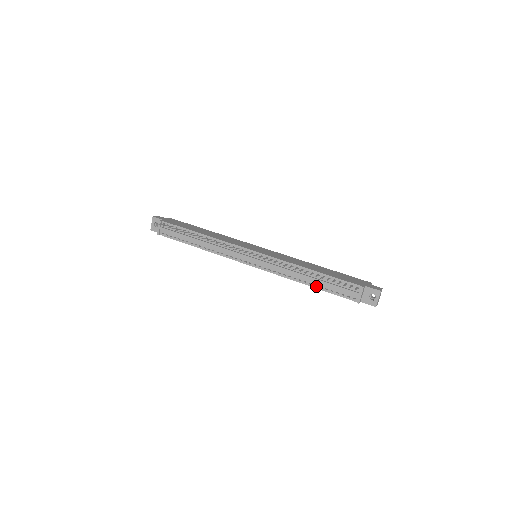
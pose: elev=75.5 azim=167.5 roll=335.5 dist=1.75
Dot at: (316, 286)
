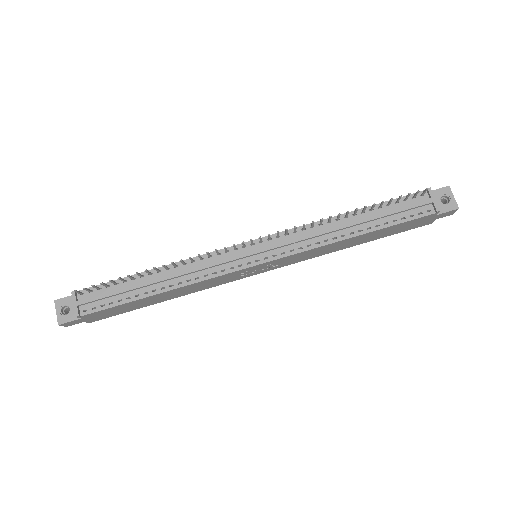
Dot at: (370, 229)
